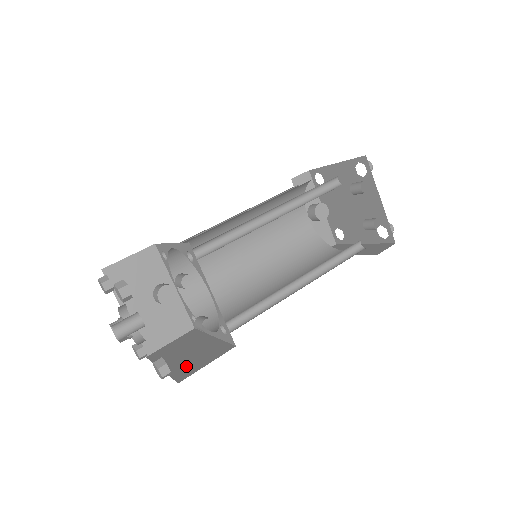
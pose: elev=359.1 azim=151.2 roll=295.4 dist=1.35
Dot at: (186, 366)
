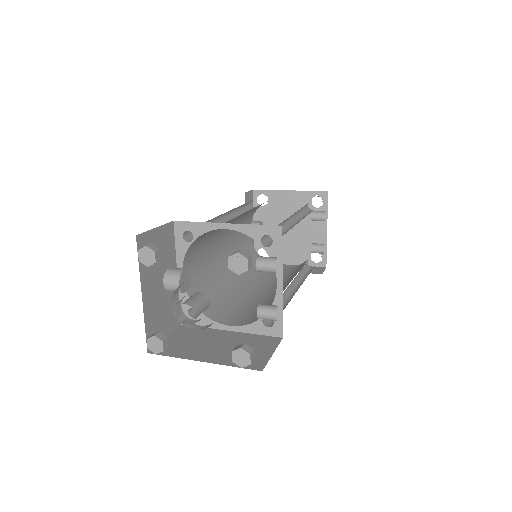
Dot at: occluded
